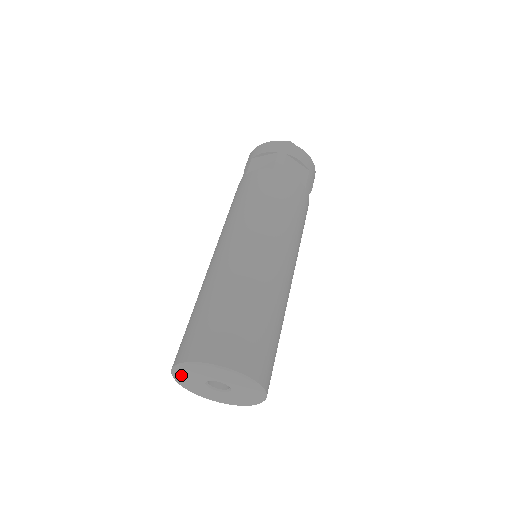
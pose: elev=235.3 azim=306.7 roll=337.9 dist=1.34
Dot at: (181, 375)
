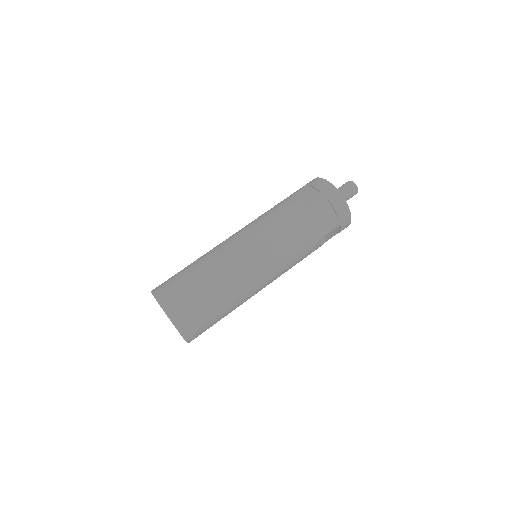
Dot at: occluded
